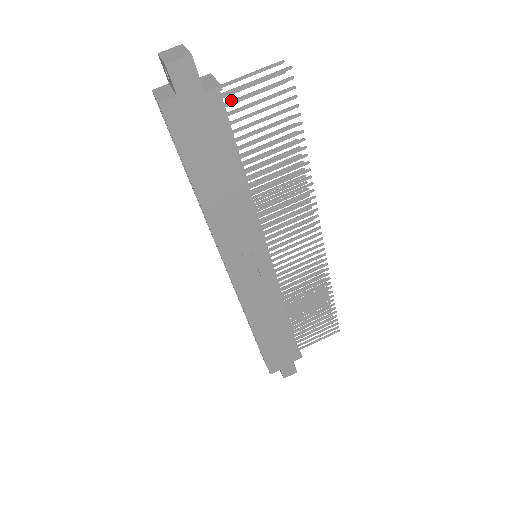
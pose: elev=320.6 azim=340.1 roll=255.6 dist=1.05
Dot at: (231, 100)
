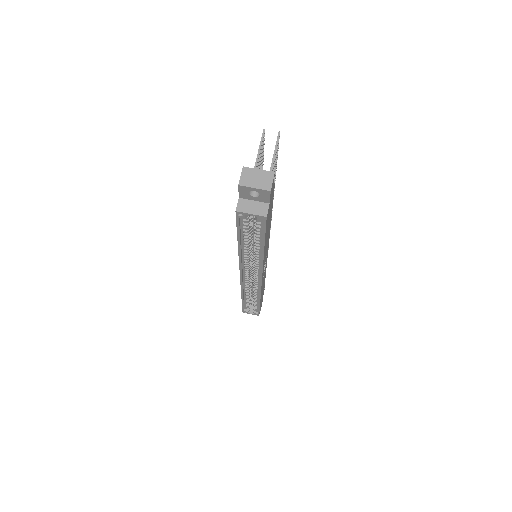
Dot at: occluded
